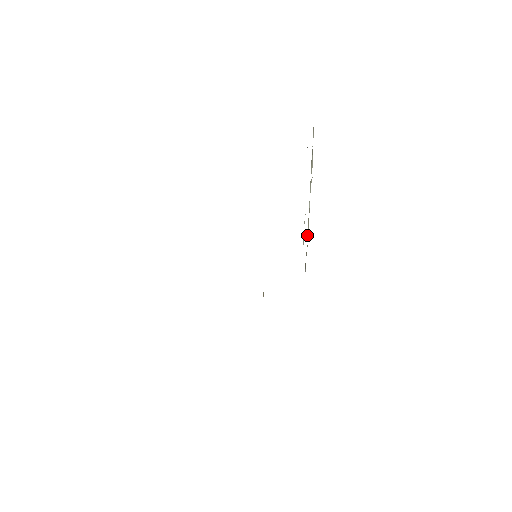
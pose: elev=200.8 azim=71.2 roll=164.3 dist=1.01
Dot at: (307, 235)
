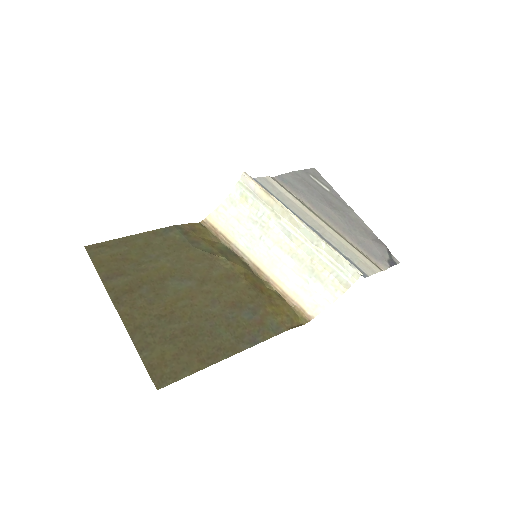
Dot at: (278, 209)
